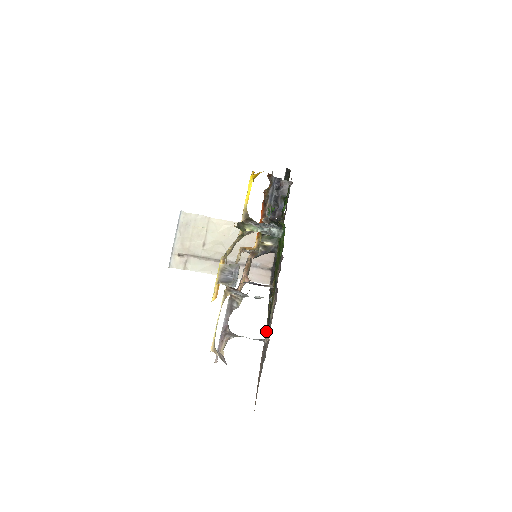
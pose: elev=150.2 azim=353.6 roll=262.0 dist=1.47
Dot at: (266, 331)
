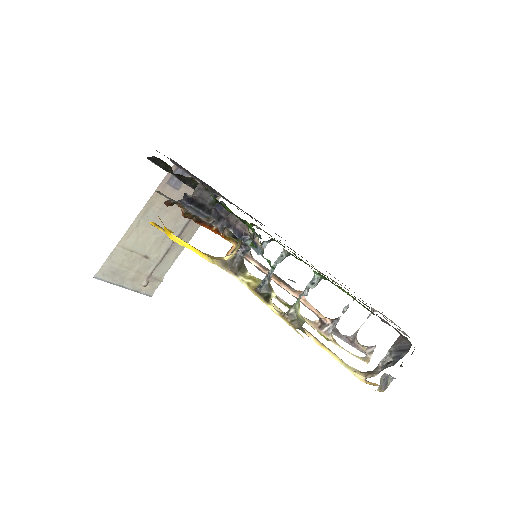
Dot at: (345, 288)
